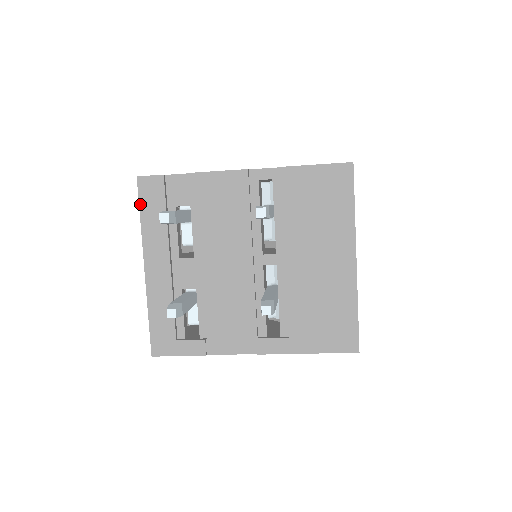
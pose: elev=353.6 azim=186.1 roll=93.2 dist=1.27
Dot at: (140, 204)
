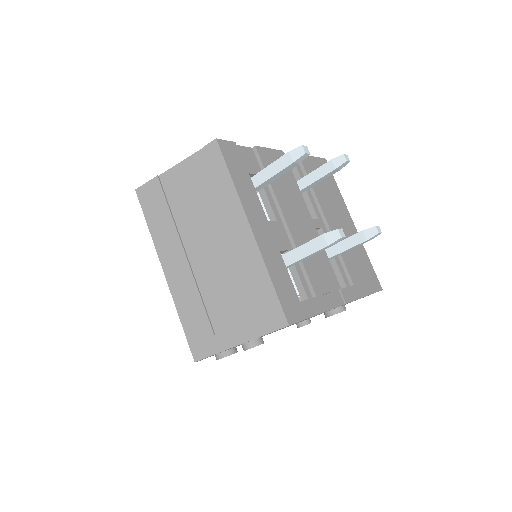
Dot at: (227, 164)
